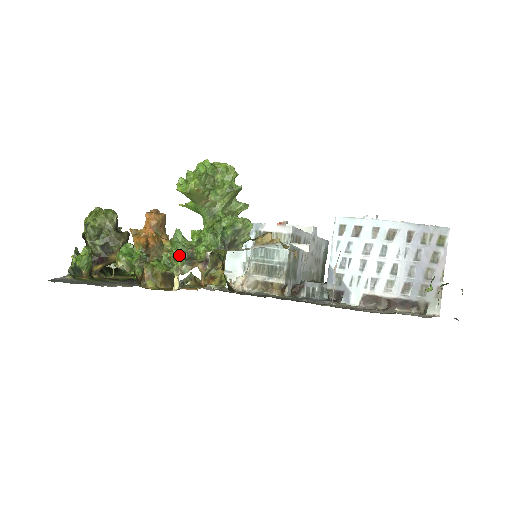
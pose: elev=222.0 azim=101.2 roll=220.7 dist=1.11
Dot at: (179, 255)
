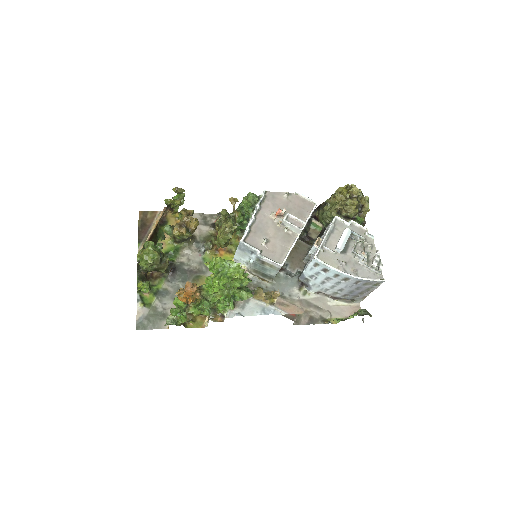
Dot at: occluded
